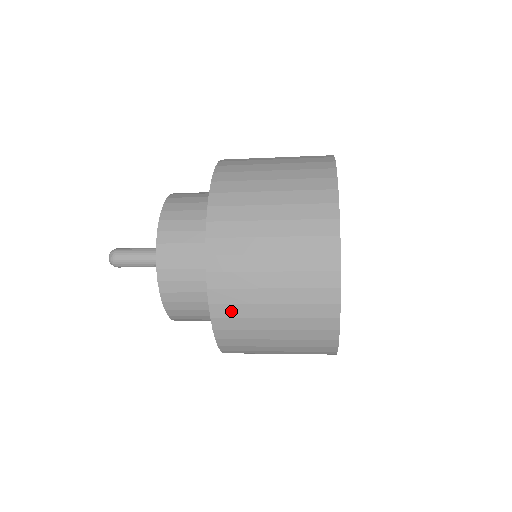
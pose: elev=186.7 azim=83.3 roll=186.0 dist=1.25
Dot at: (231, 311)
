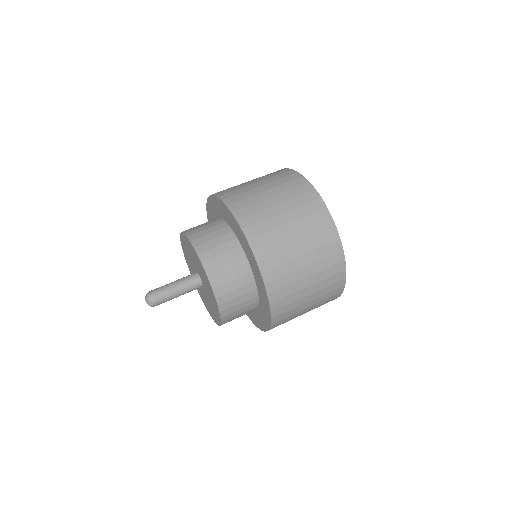
Dot at: occluded
